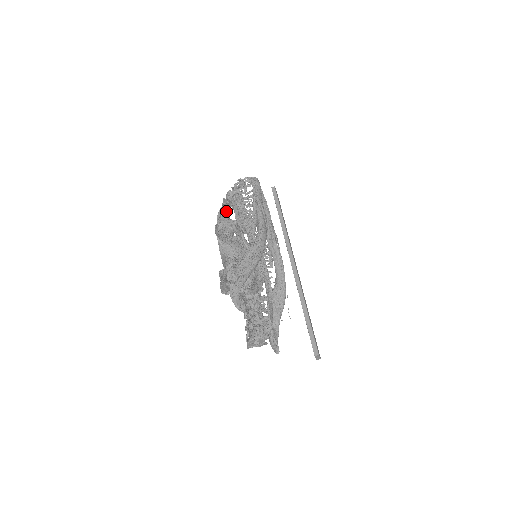
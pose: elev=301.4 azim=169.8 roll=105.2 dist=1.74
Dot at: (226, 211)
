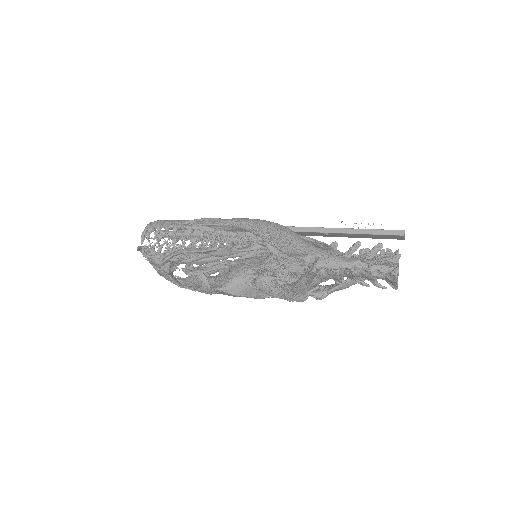
Dot at: occluded
